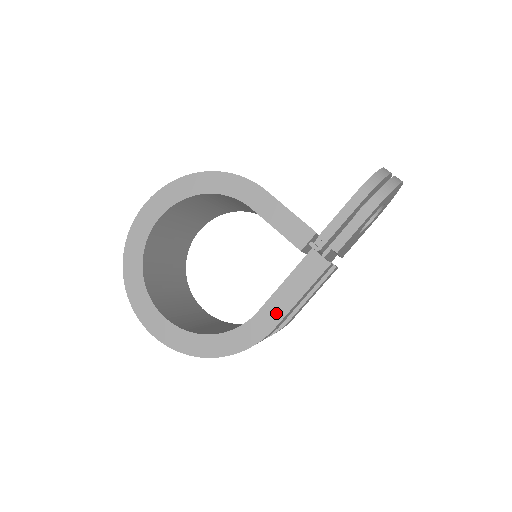
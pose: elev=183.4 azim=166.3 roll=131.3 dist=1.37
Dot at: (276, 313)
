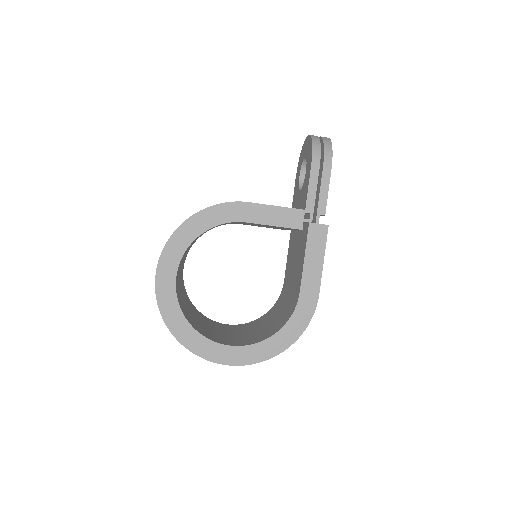
Dot at: (313, 284)
